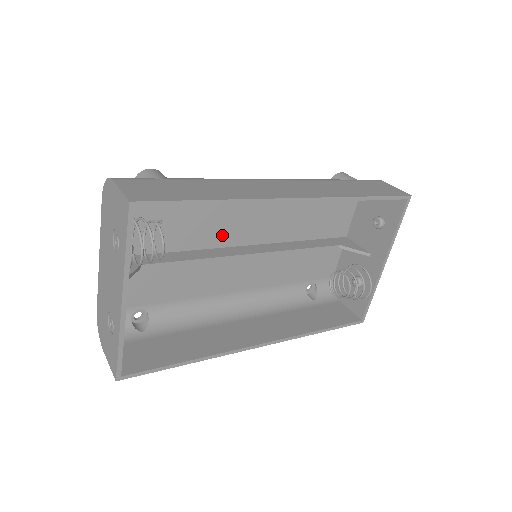
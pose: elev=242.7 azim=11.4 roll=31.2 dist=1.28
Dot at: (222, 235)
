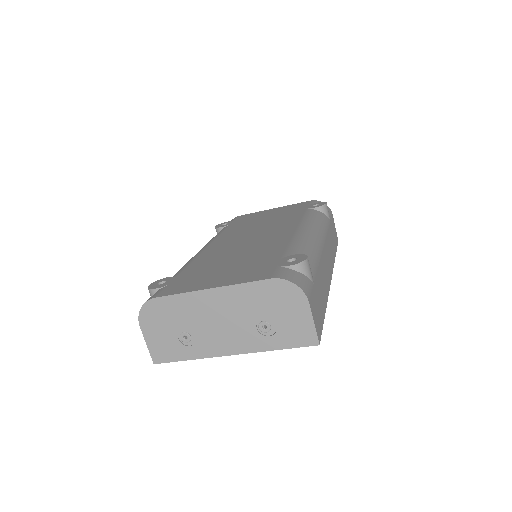
Dot at: occluded
